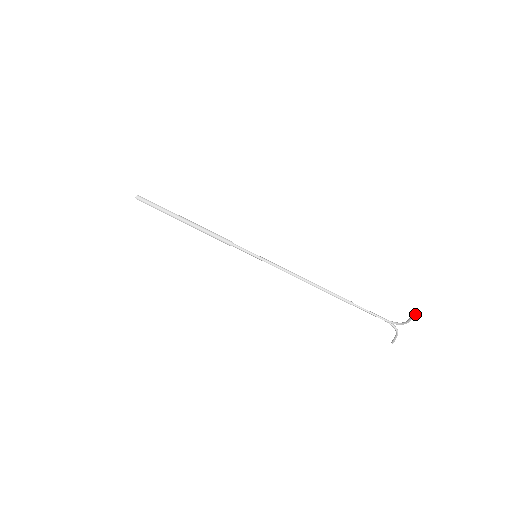
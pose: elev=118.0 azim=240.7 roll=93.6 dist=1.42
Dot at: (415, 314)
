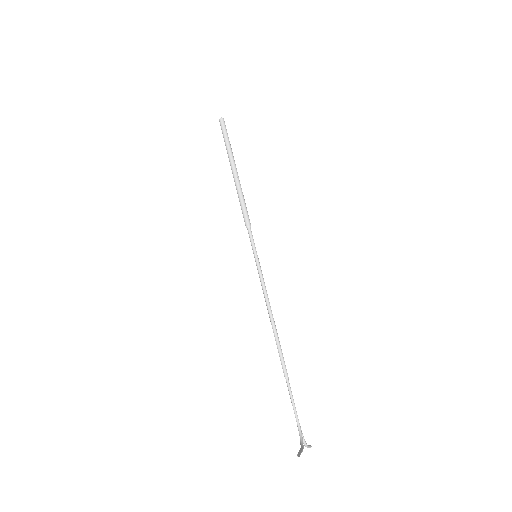
Dot at: occluded
